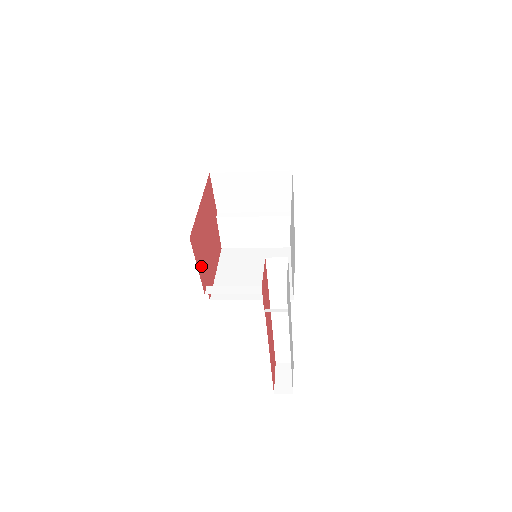
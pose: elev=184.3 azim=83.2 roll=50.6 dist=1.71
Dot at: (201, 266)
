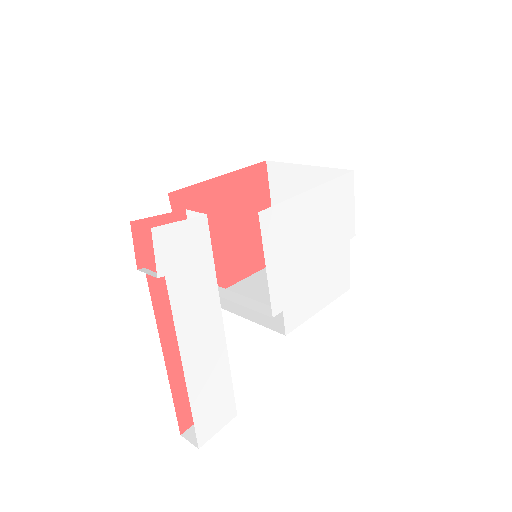
Dot at: occluded
